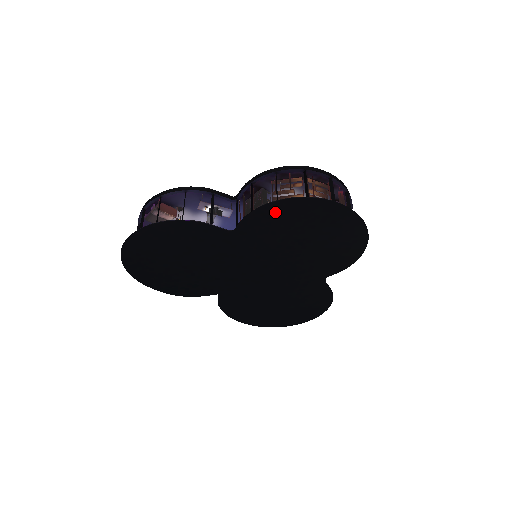
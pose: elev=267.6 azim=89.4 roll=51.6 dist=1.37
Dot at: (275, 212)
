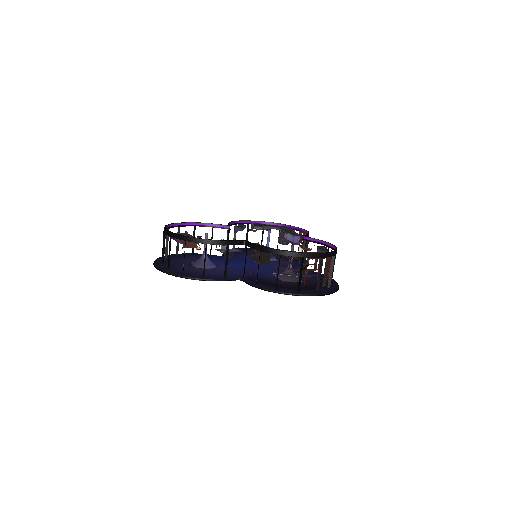
Dot at: occluded
